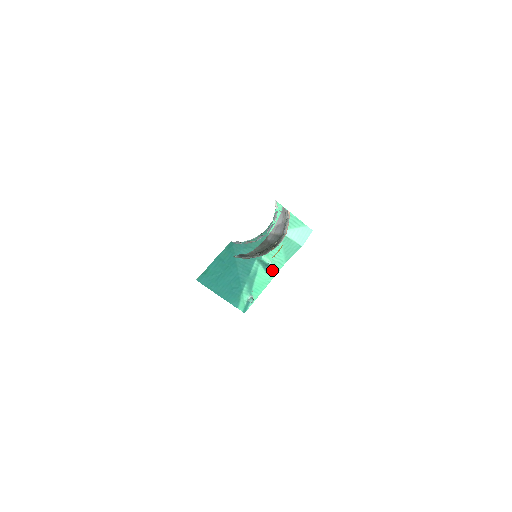
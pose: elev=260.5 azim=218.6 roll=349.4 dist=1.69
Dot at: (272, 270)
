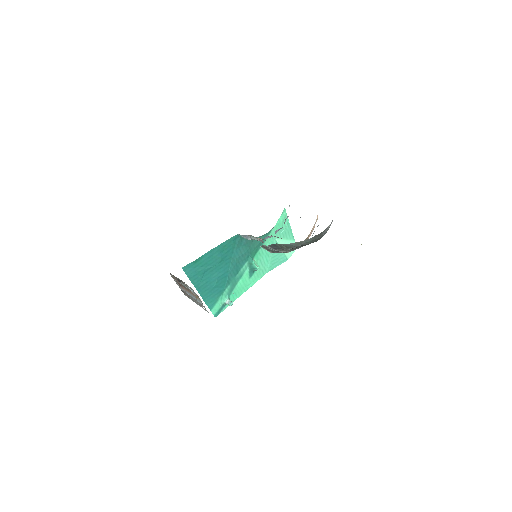
Dot at: (254, 277)
